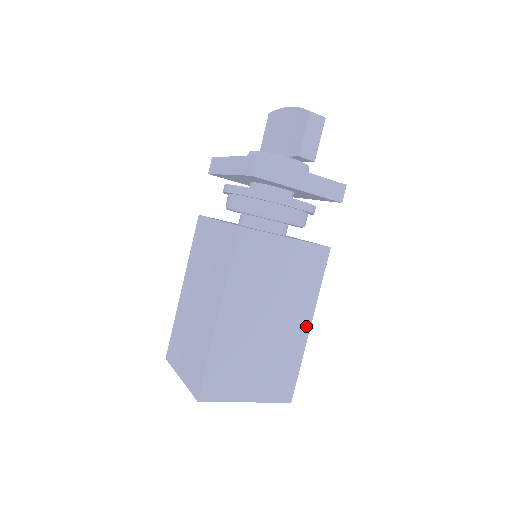
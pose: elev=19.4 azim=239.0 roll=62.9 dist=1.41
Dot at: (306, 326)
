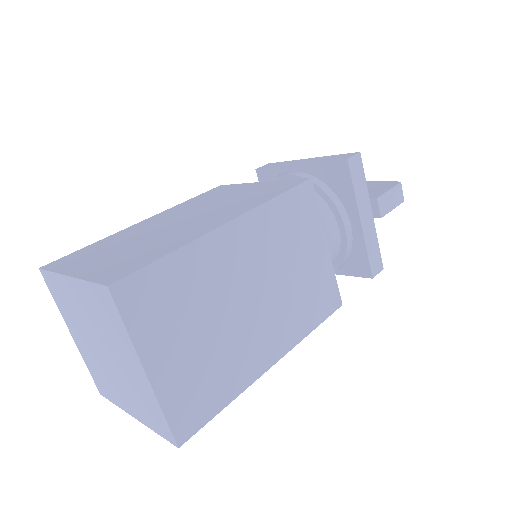
Dot at: (271, 358)
